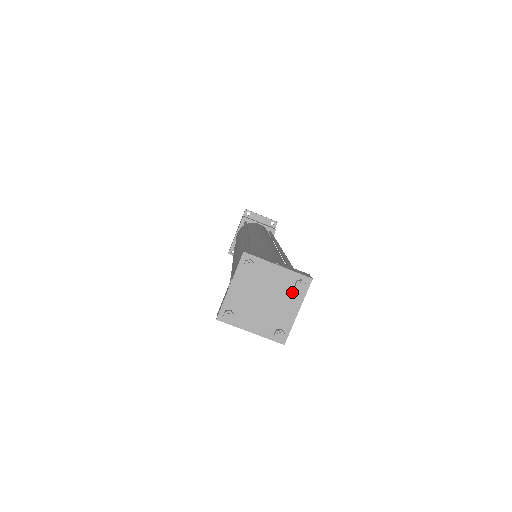
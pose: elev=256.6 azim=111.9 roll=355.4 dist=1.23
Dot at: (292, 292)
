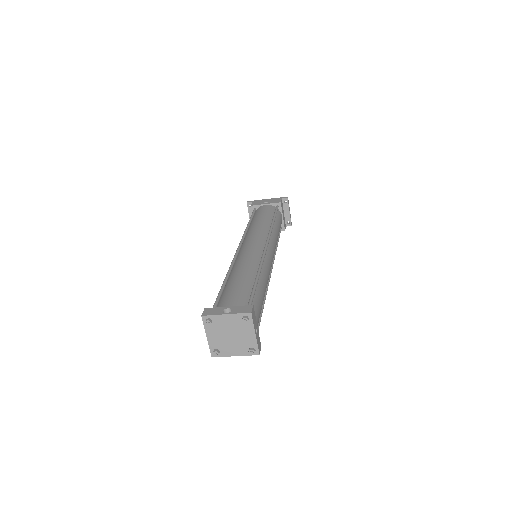
Dot at: (245, 348)
